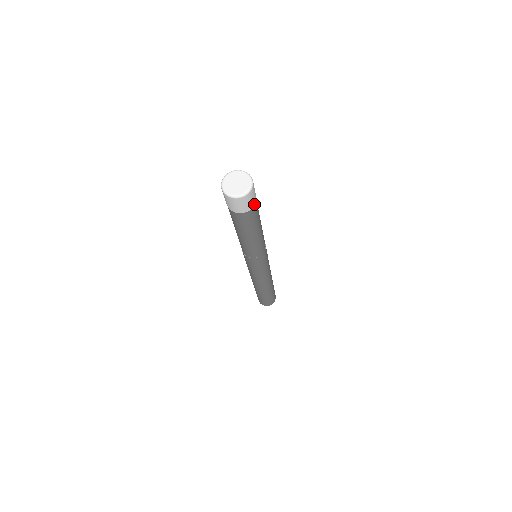
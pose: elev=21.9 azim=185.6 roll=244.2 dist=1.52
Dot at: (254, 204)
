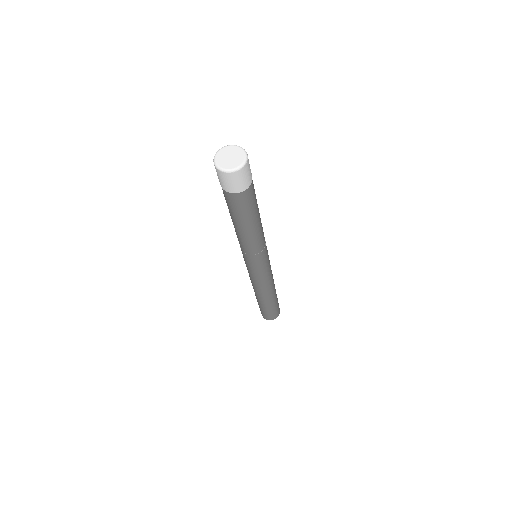
Dot at: (247, 186)
